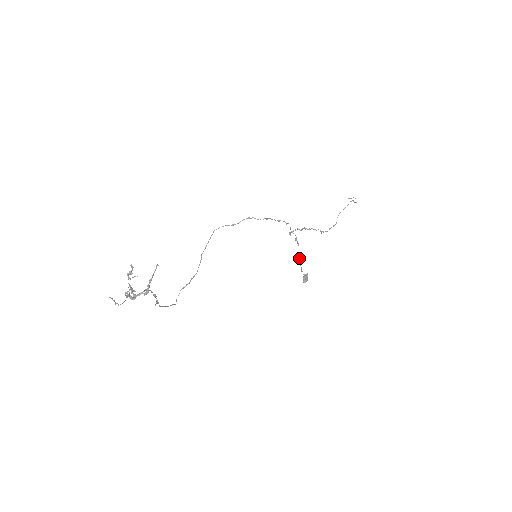
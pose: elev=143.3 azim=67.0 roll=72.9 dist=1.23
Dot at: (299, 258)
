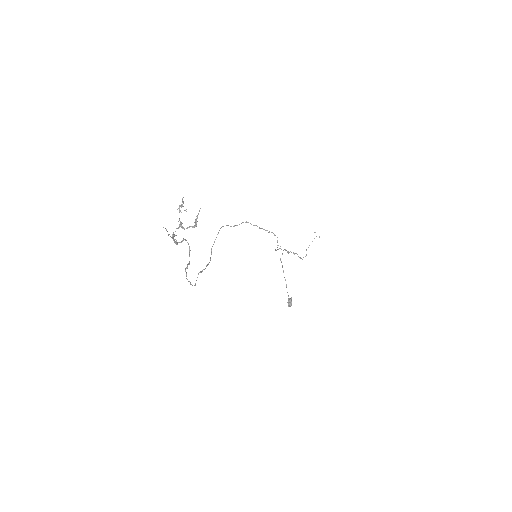
Dot at: (284, 277)
